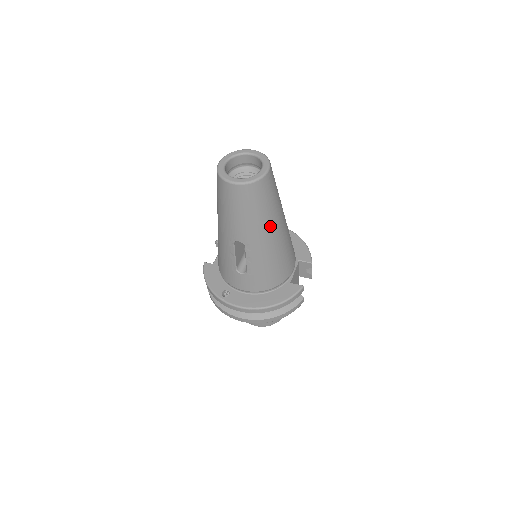
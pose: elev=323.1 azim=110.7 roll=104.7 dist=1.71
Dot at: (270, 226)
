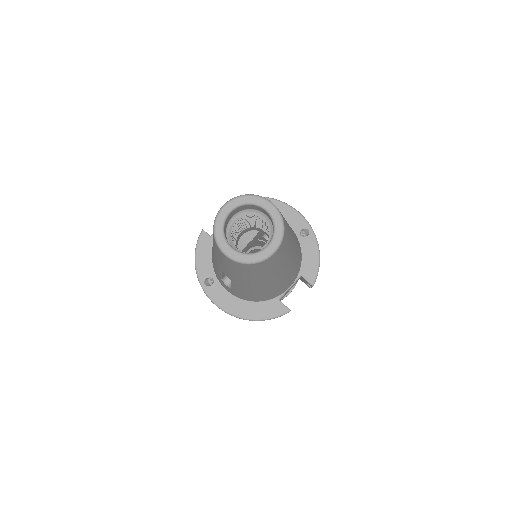
Dot at: (264, 280)
